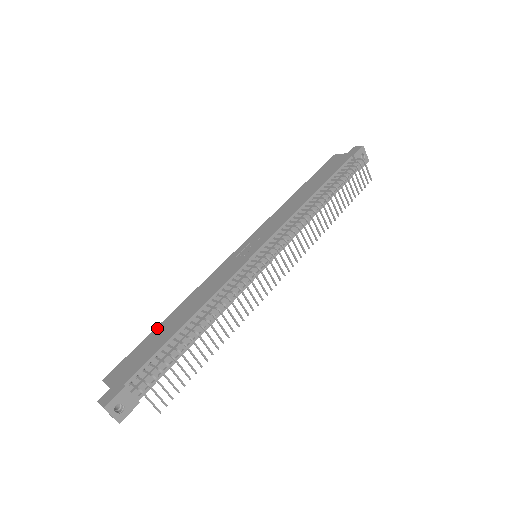
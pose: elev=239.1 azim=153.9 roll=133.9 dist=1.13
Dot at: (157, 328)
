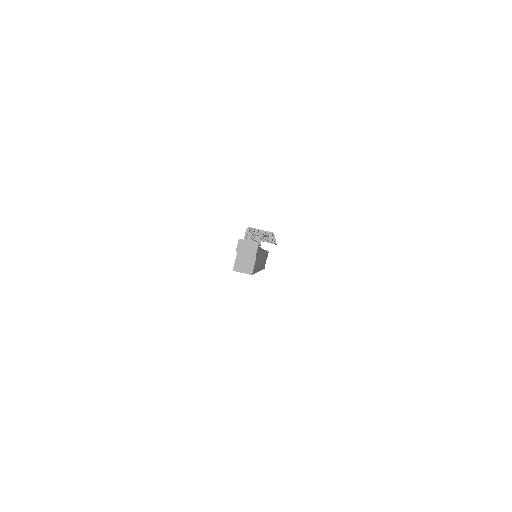
Dot at: occluded
